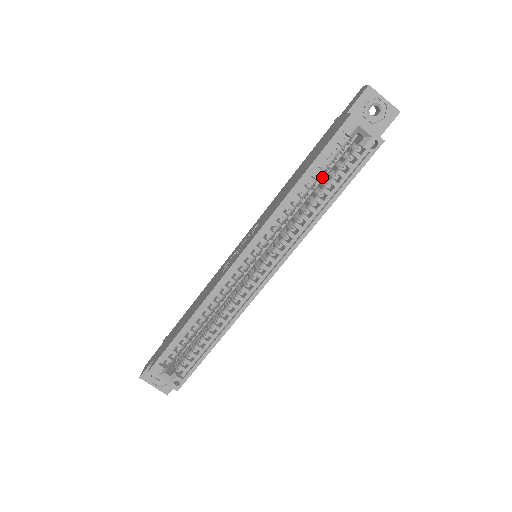
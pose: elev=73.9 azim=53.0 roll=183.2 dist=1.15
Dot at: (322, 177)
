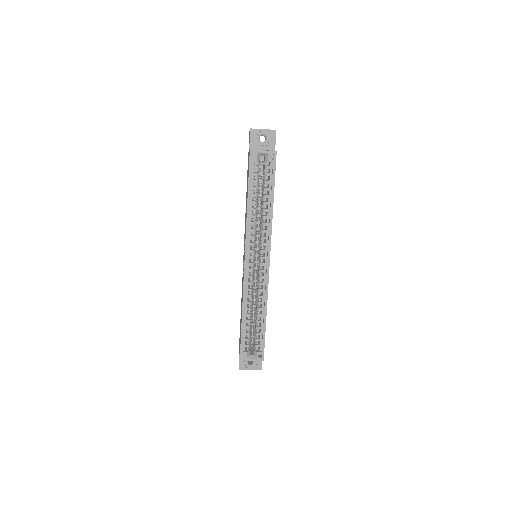
Dot at: (259, 190)
